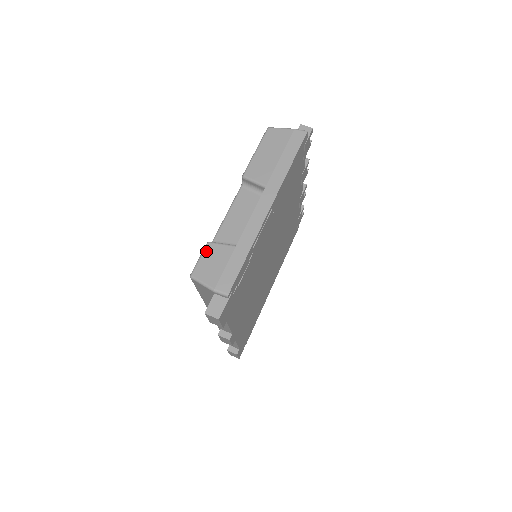
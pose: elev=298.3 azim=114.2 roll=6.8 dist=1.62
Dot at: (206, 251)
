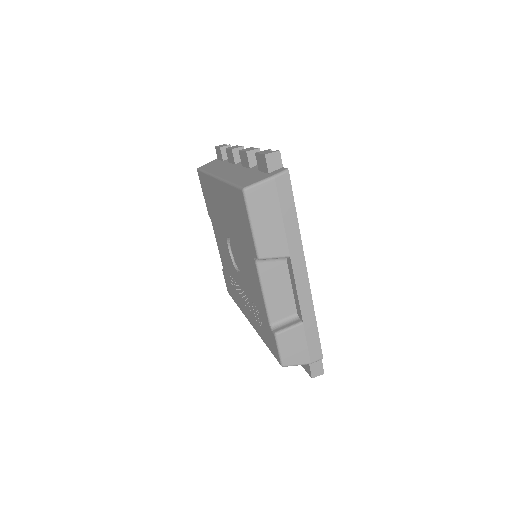
Dot at: (280, 342)
